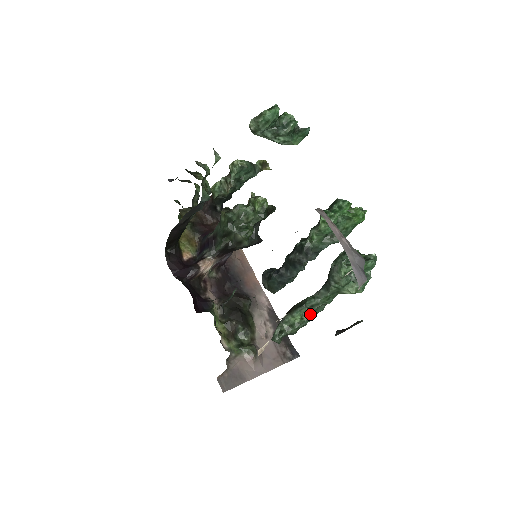
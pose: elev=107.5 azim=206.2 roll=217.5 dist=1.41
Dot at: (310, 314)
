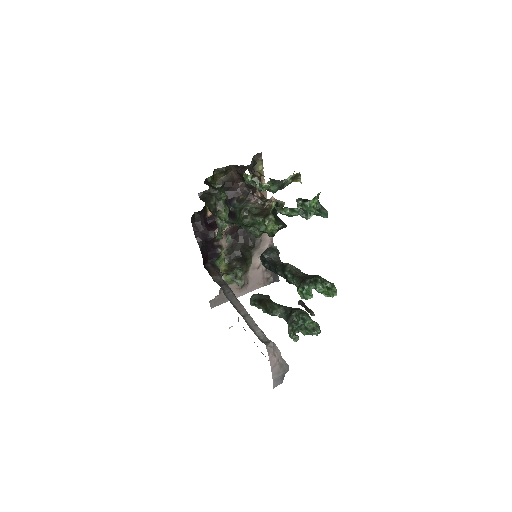
Dot at: (273, 315)
